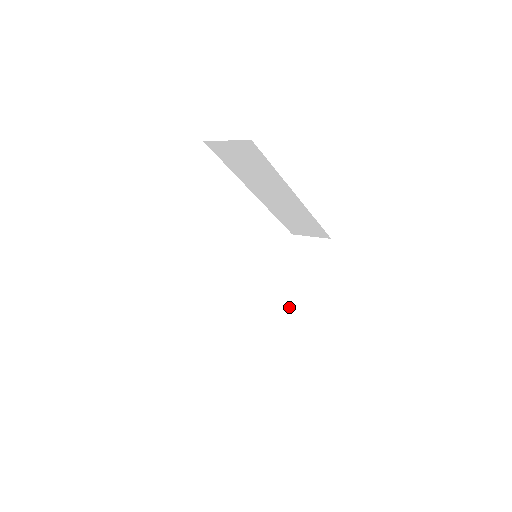
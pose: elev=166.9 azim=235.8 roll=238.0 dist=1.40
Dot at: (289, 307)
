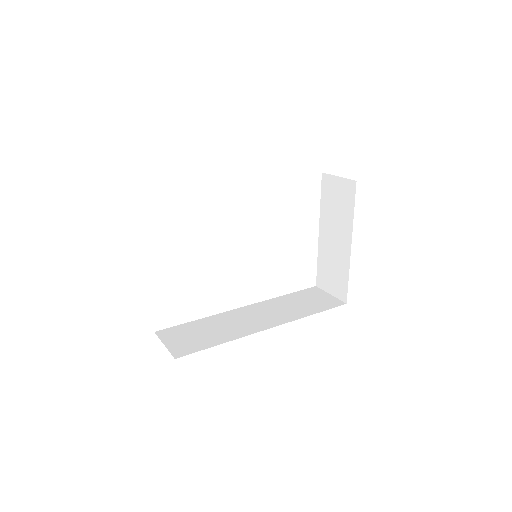
Dot at: (332, 259)
